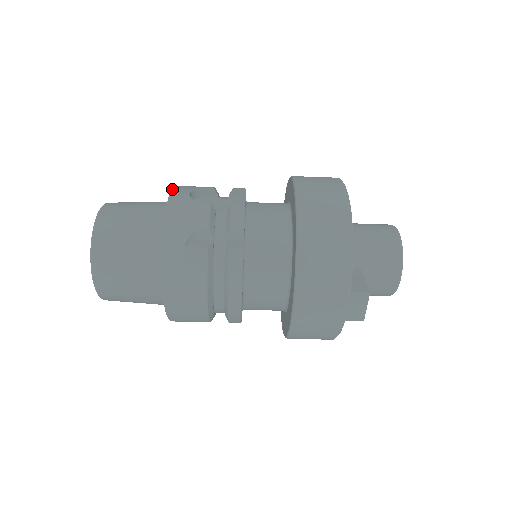
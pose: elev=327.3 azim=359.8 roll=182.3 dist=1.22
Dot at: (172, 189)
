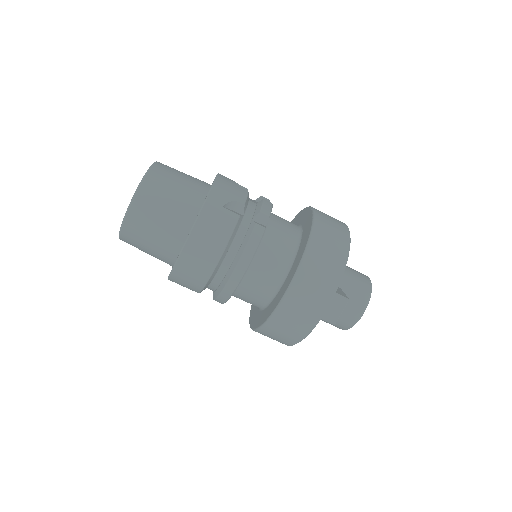
Dot at: occluded
